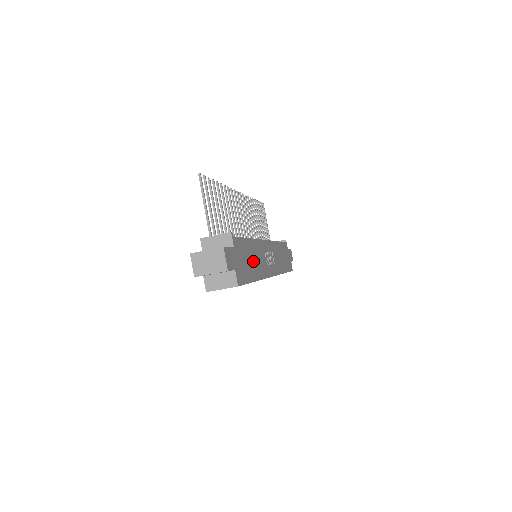
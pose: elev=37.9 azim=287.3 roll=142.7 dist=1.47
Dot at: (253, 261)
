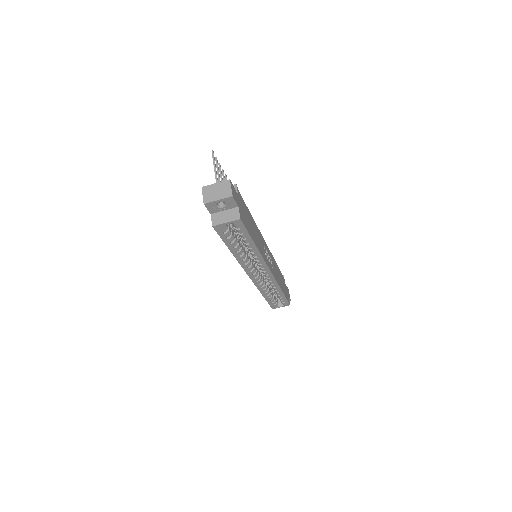
Dot at: (254, 231)
